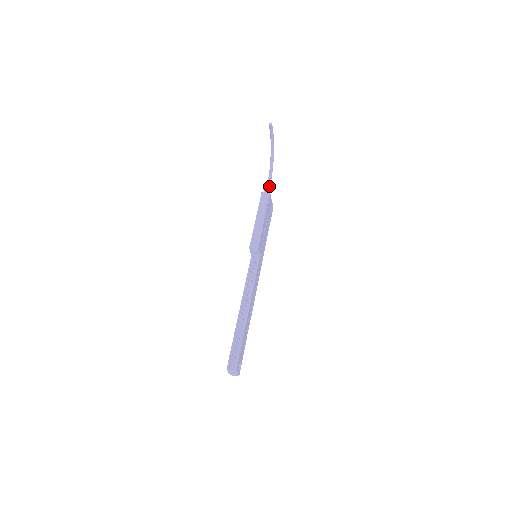
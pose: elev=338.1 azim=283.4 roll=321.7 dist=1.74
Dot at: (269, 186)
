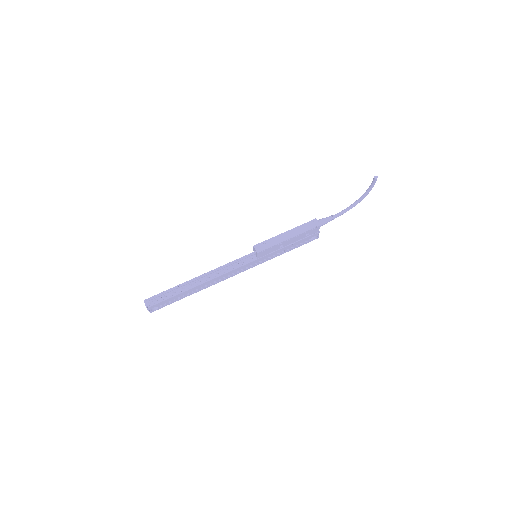
Dot at: (327, 220)
